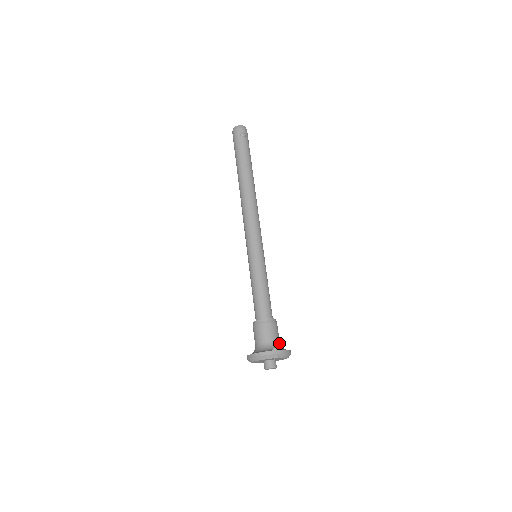
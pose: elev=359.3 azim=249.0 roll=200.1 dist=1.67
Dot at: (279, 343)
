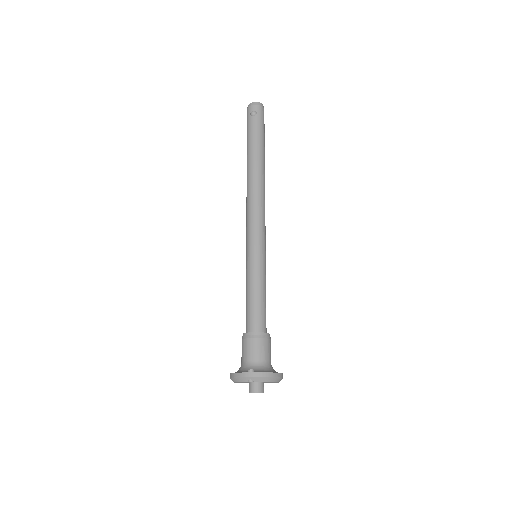
Dot at: (264, 363)
